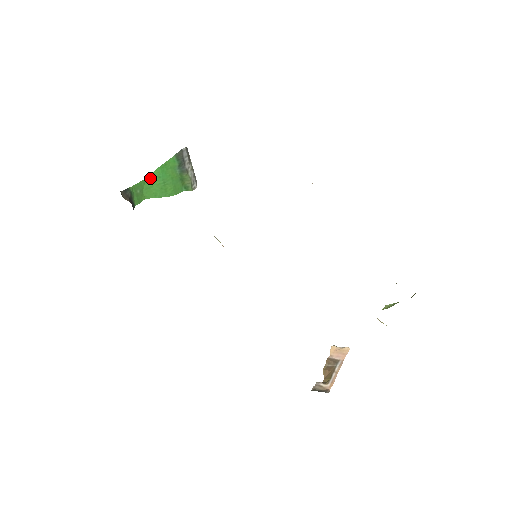
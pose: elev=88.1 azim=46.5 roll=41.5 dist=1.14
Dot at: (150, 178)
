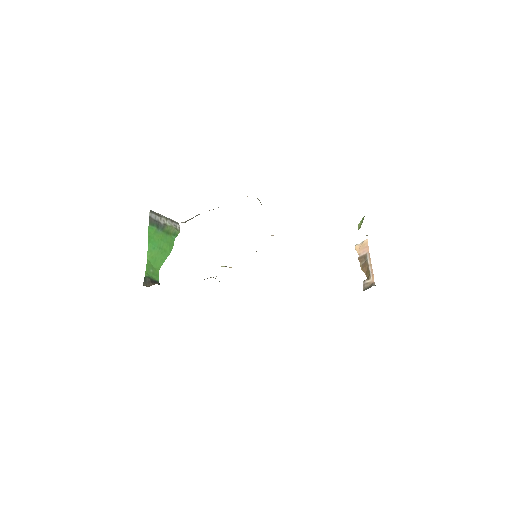
Dot at: (149, 255)
